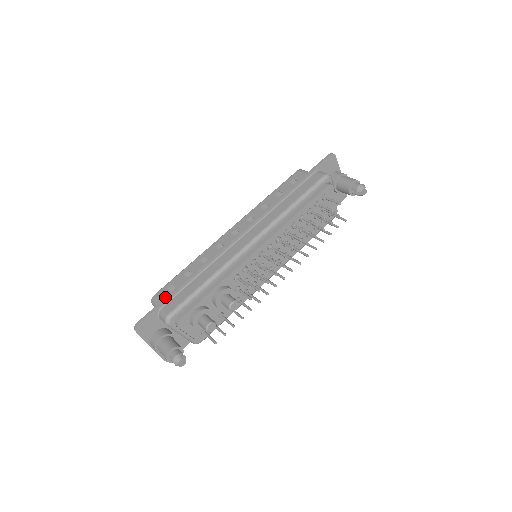
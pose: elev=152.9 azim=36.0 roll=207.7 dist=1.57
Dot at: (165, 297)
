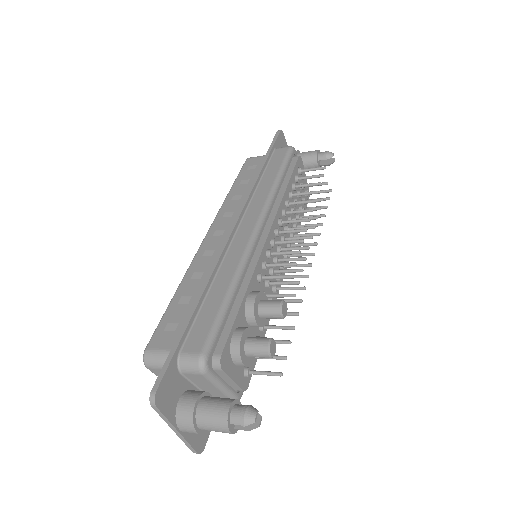
Dot at: occluded
